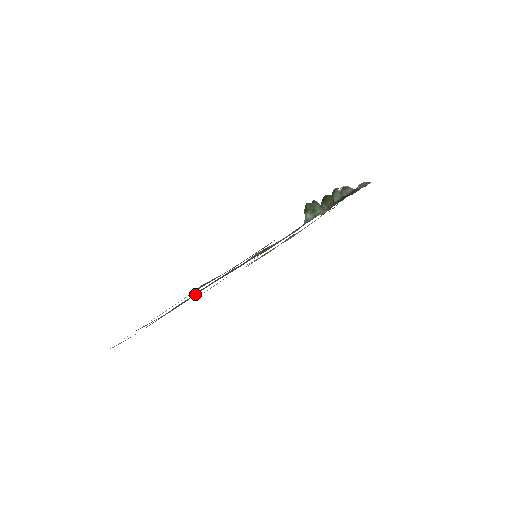
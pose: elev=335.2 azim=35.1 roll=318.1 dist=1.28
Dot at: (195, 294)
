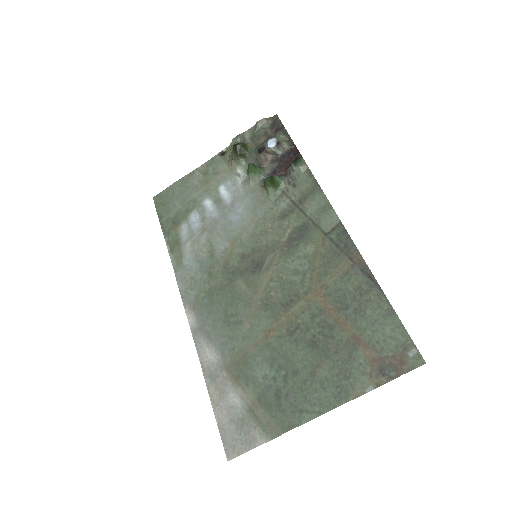
Dot at: (255, 333)
